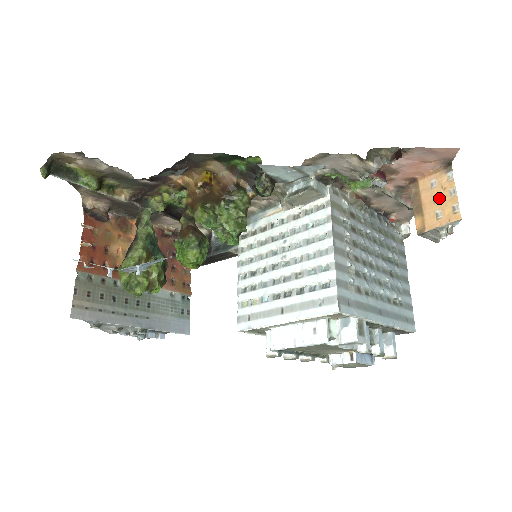
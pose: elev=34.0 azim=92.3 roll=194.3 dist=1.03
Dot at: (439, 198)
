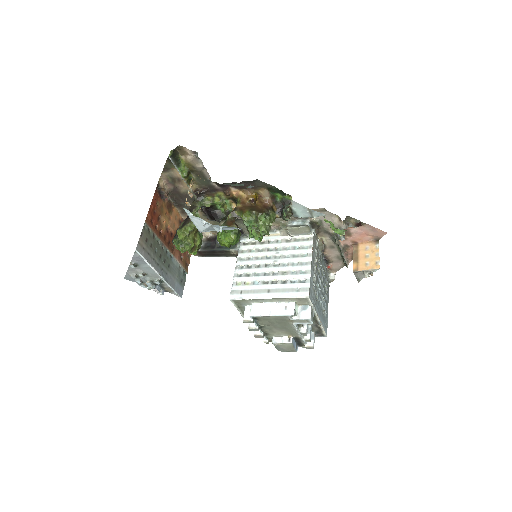
Dot at: (369, 256)
